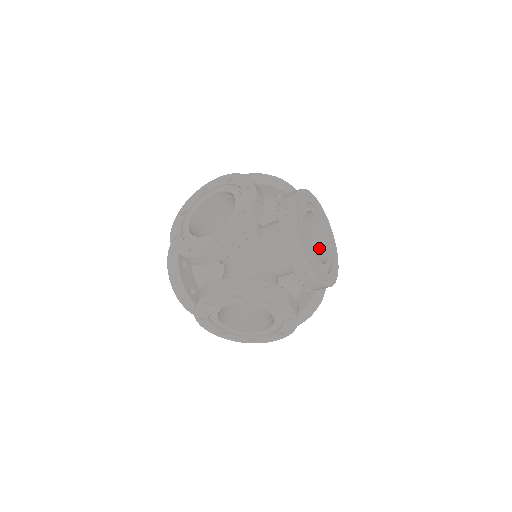
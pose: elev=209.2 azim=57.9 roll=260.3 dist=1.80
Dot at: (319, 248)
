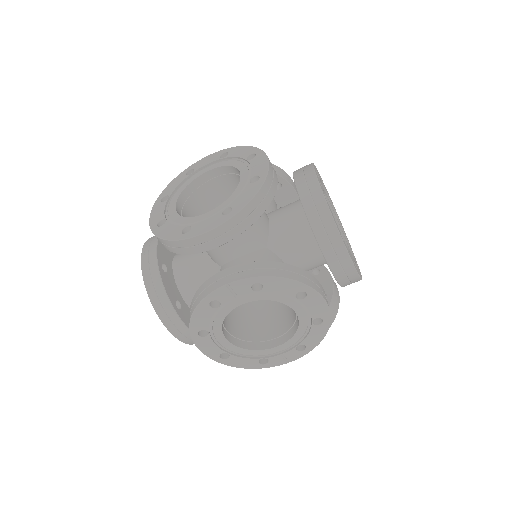
Dot at: occluded
